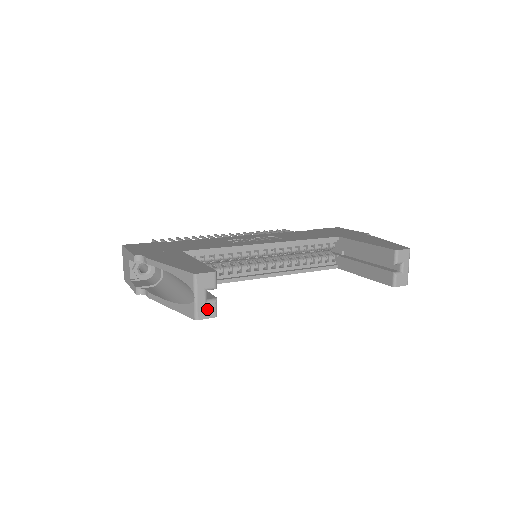
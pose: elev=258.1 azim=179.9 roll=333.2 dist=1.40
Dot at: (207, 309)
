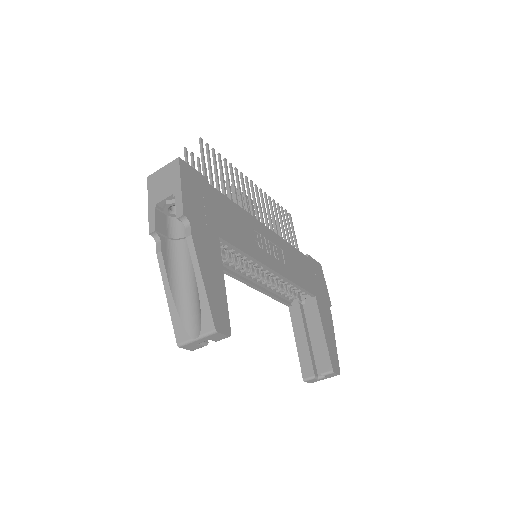
Dot at: (194, 346)
